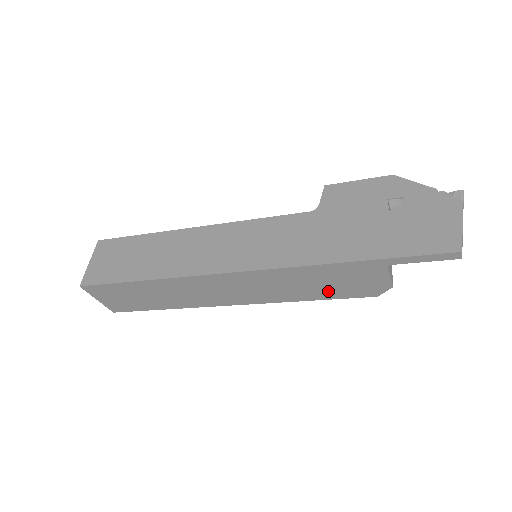
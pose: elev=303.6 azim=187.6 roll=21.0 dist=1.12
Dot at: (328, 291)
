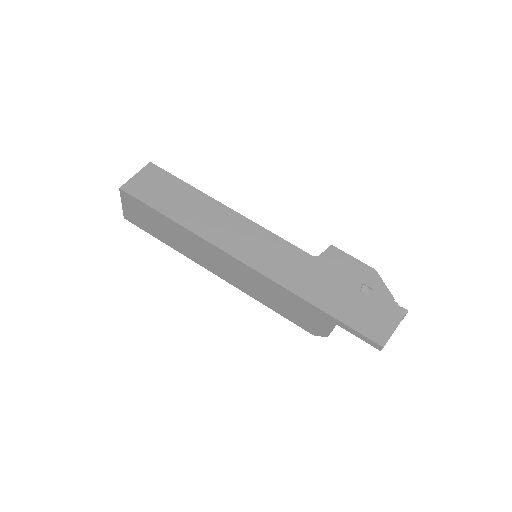
Dot at: (287, 312)
